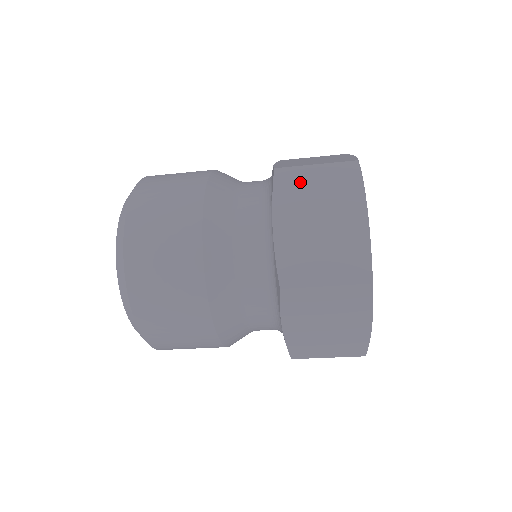
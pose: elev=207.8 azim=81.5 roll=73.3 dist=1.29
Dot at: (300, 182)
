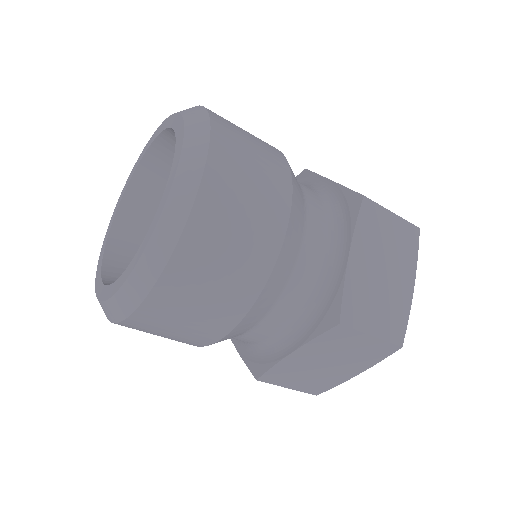
Dot at: occluded
